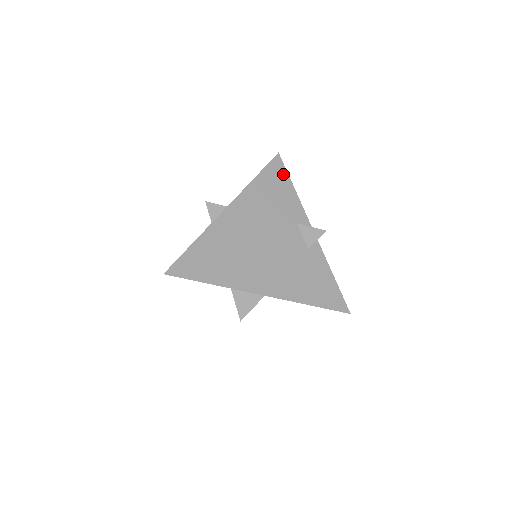
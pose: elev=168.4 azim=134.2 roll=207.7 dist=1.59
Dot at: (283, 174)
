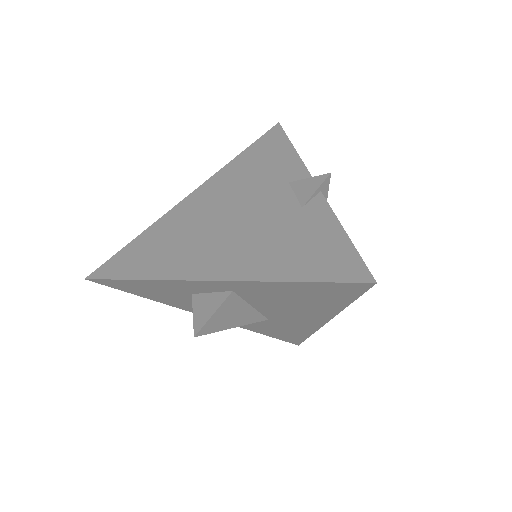
Dot at: (280, 139)
